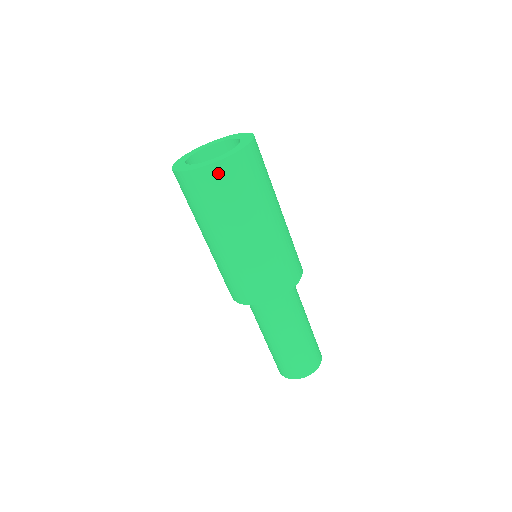
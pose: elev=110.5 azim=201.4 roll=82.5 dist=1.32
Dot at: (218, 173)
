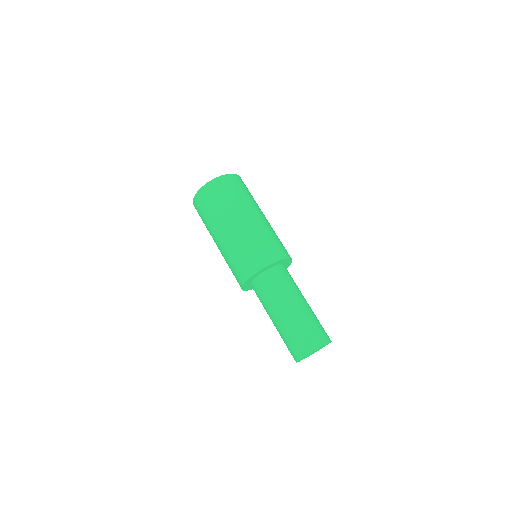
Dot at: (235, 179)
